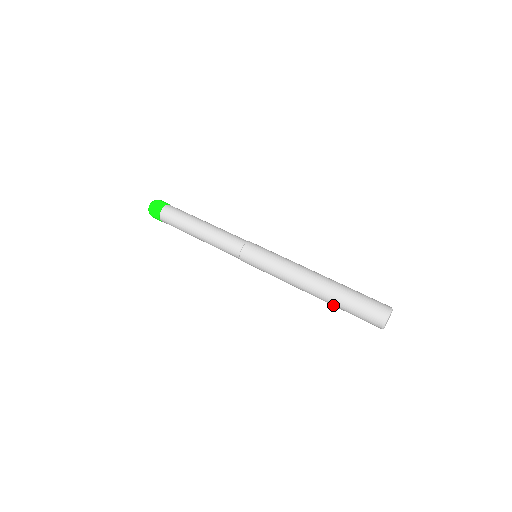
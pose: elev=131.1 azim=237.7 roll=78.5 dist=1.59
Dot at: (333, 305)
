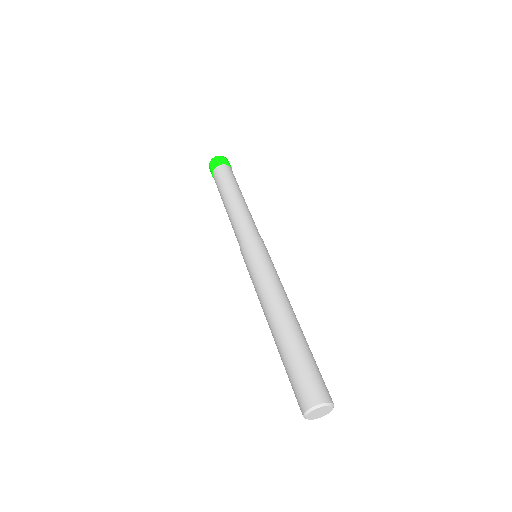
Dot at: (282, 347)
